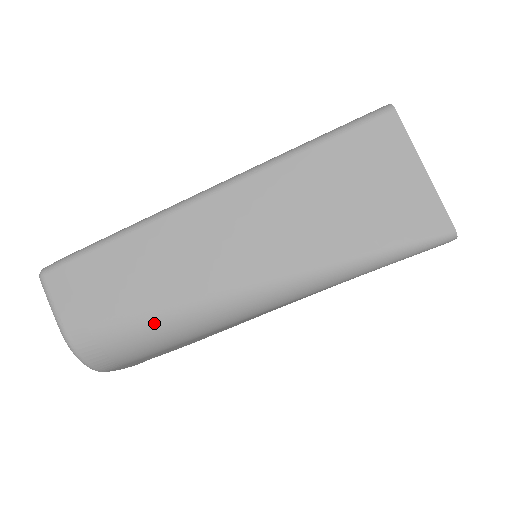
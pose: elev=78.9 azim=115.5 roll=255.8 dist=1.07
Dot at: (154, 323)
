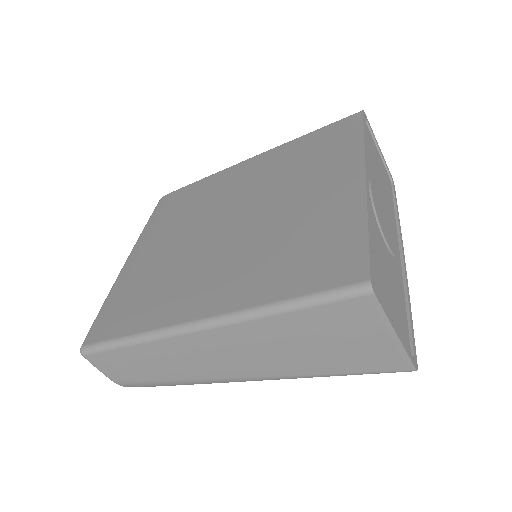
Dot at: (178, 384)
